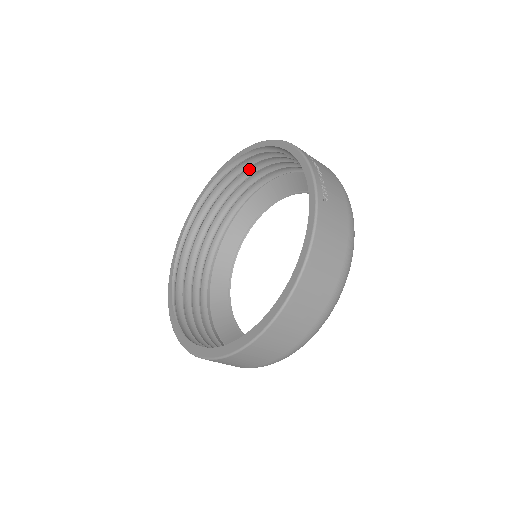
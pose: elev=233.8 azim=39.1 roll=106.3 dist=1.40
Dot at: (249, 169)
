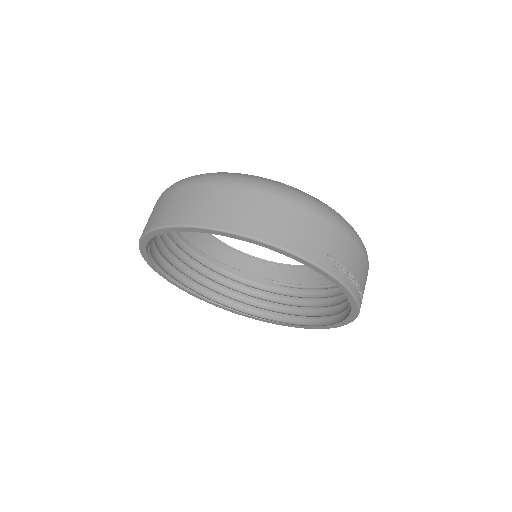
Dot at: occluded
